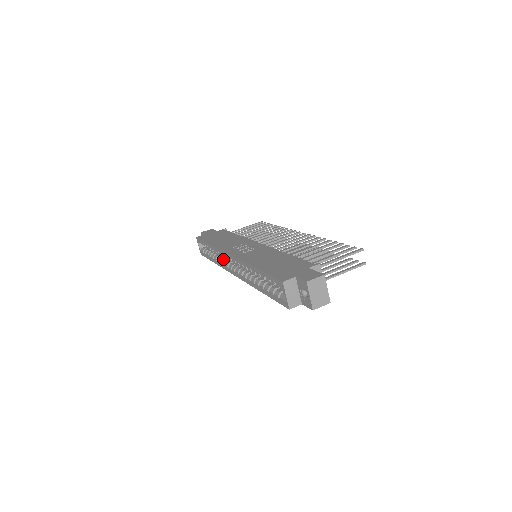
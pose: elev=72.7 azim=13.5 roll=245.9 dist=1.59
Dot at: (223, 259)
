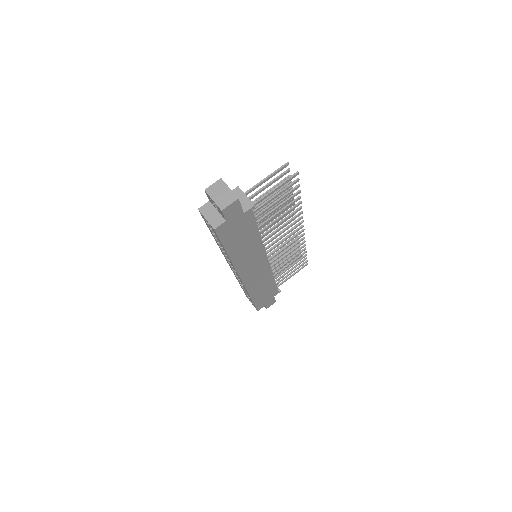
Dot at: occluded
